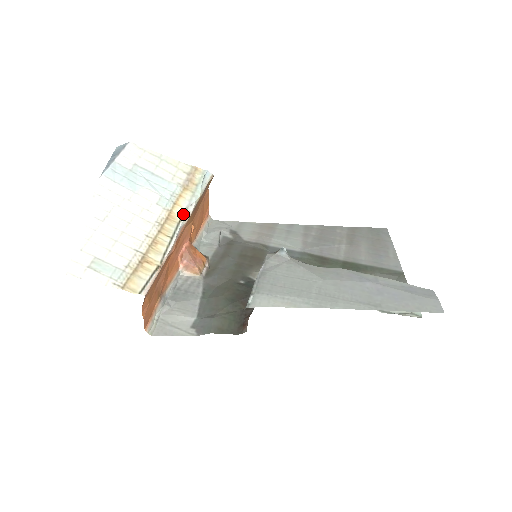
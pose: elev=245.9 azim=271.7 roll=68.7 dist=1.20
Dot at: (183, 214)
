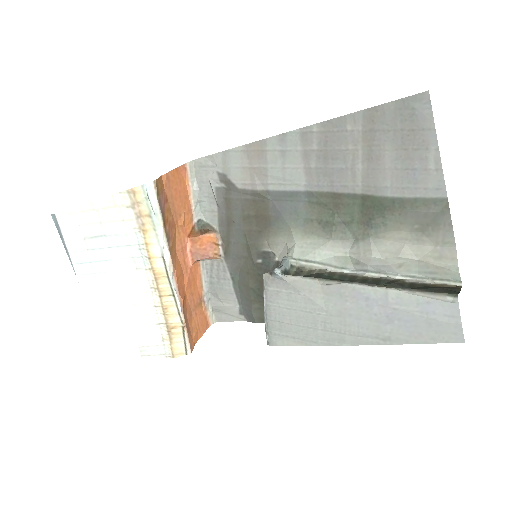
Dot at: (164, 264)
